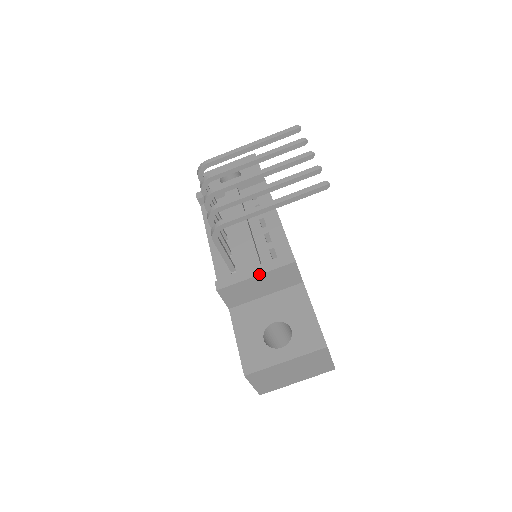
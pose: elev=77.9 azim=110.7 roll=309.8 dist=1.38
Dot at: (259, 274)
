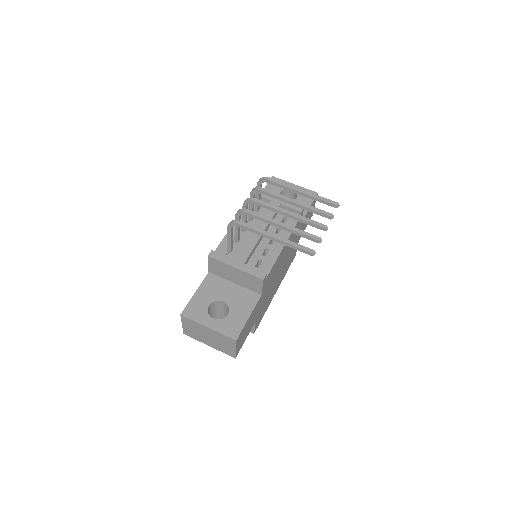
Dot at: (238, 268)
